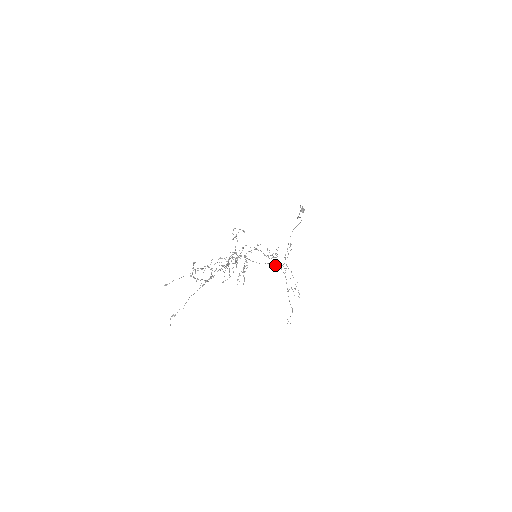
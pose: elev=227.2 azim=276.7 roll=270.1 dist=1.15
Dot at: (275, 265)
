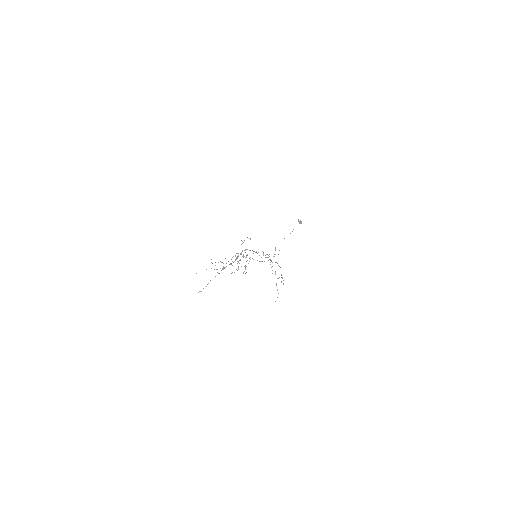
Dot at: occluded
